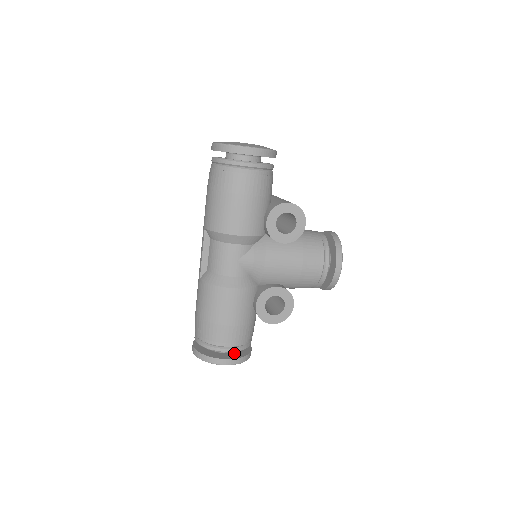
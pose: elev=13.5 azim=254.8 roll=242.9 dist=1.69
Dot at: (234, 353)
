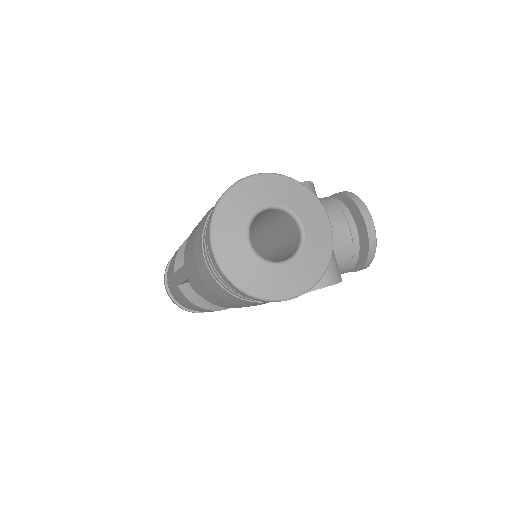
Dot at: occluded
